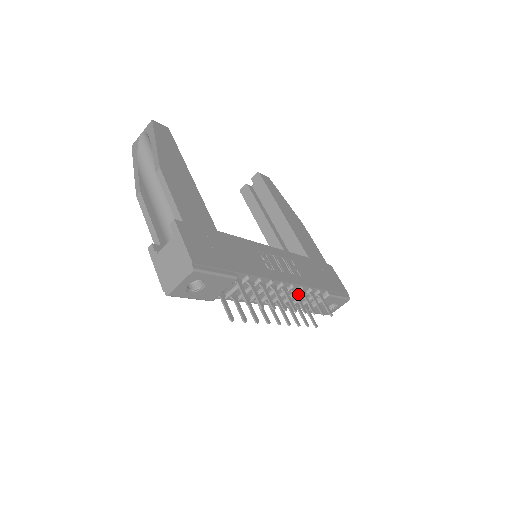
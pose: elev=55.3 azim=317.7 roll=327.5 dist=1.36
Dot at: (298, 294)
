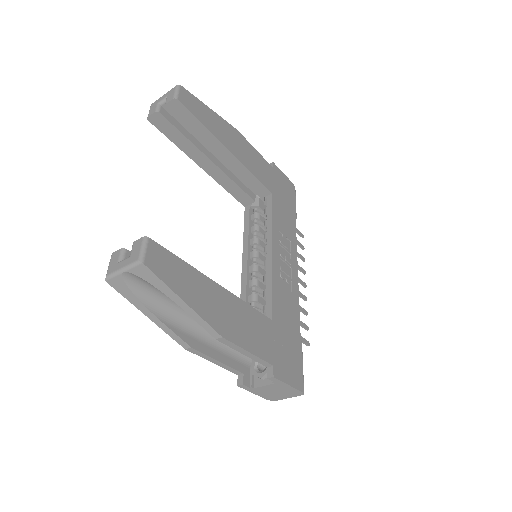
Dot at: occluded
